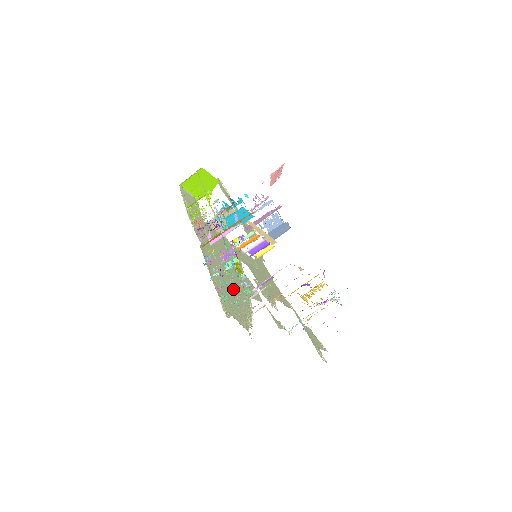
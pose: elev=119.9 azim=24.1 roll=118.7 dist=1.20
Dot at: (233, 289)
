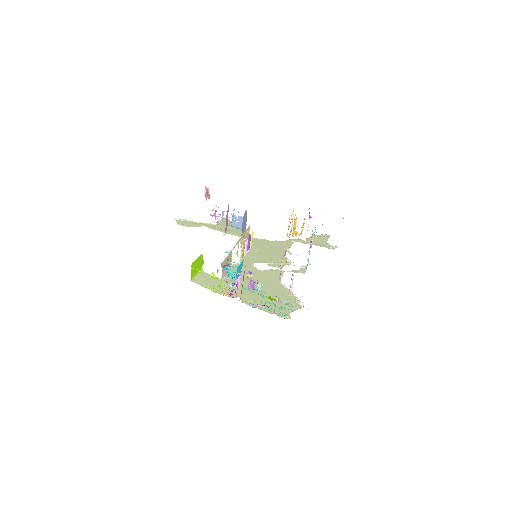
Dot at: (272, 294)
